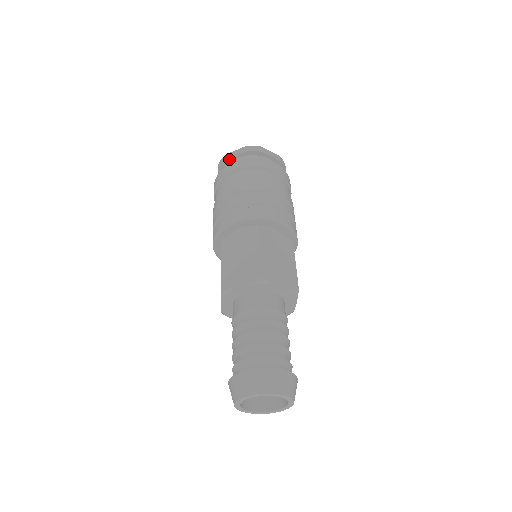
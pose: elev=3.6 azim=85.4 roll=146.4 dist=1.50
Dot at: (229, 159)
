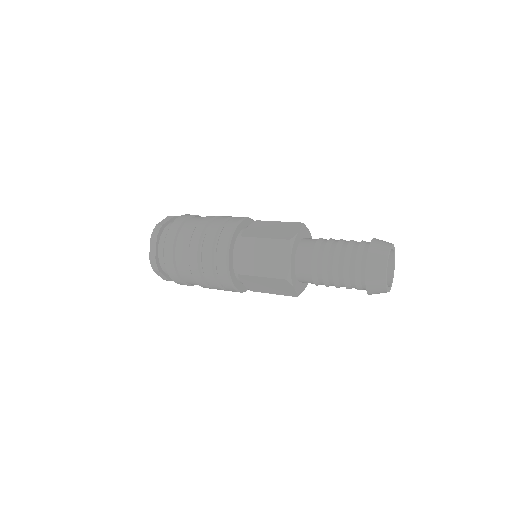
Dot at: (164, 224)
